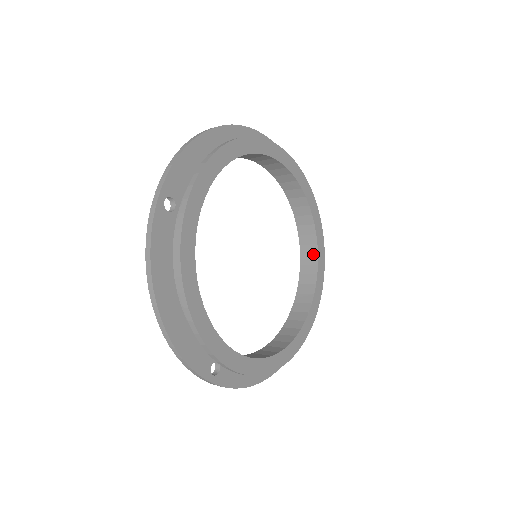
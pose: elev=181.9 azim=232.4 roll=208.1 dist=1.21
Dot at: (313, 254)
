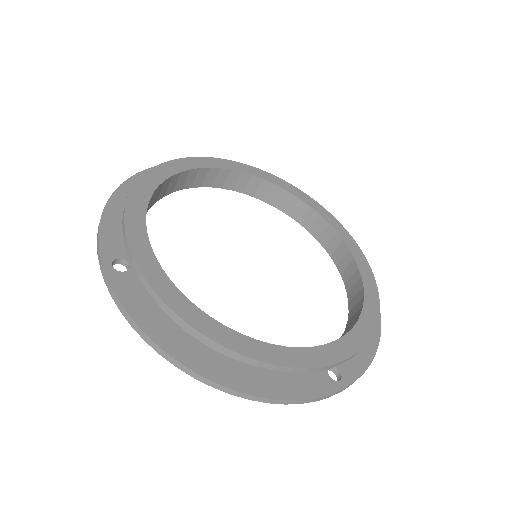
Dot at: (353, 325)
